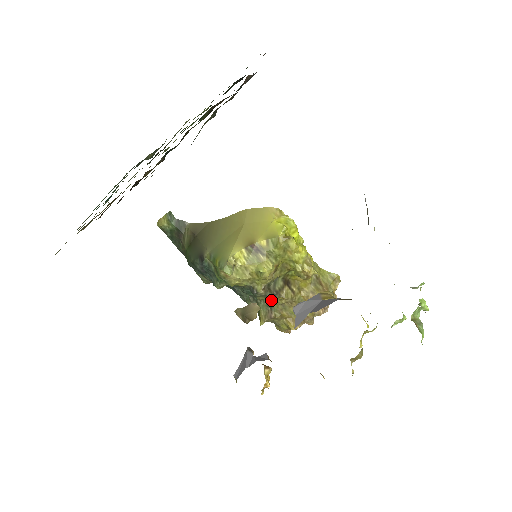
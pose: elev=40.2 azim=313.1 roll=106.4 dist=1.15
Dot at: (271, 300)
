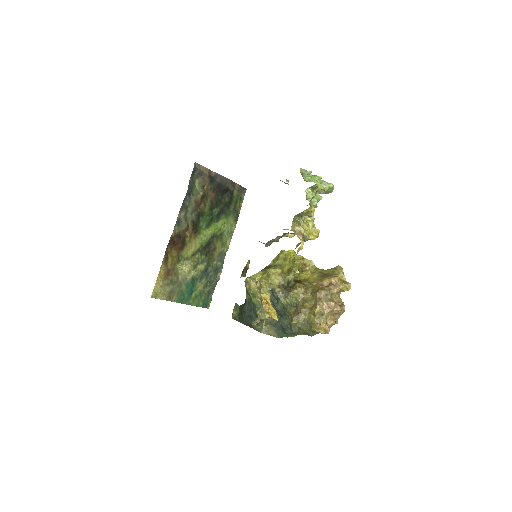
Dot at: (293, 300)
